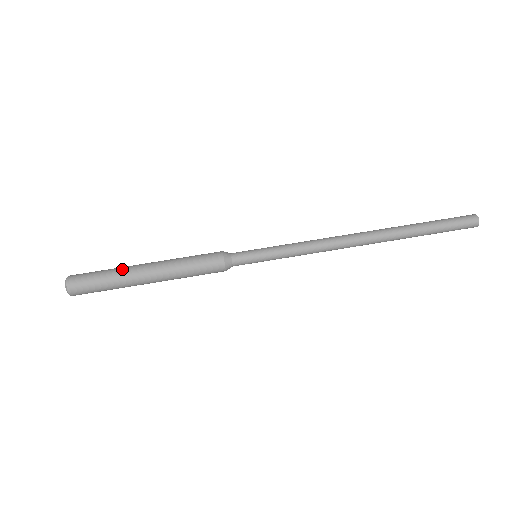
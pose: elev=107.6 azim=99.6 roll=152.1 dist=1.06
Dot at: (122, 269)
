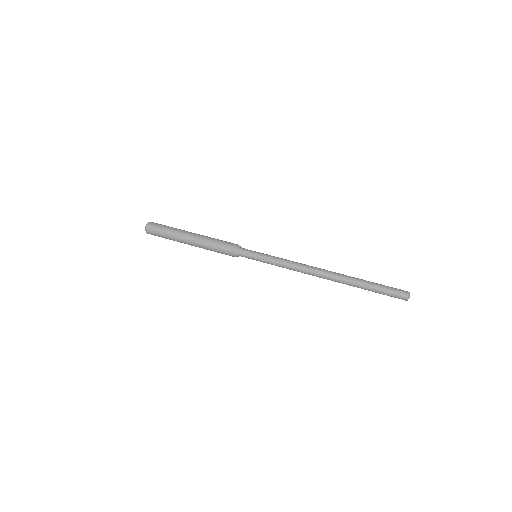
Dot at: (179, 229)
